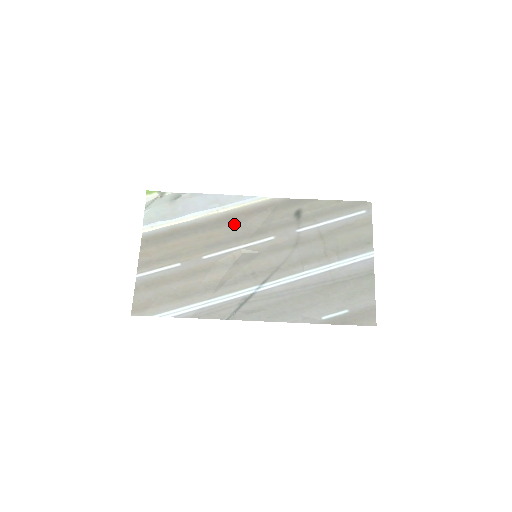
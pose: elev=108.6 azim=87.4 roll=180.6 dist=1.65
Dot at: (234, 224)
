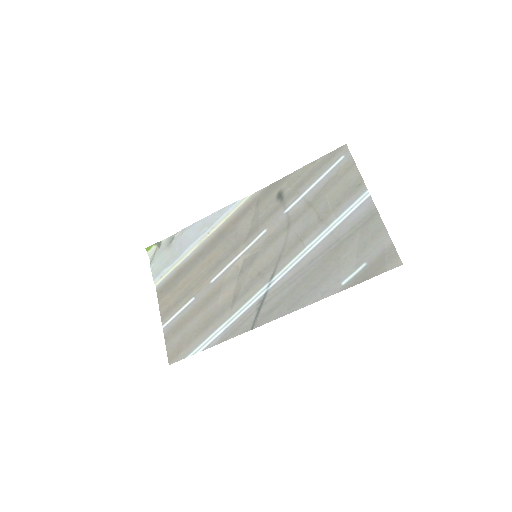
Dot at: (227, 237)
